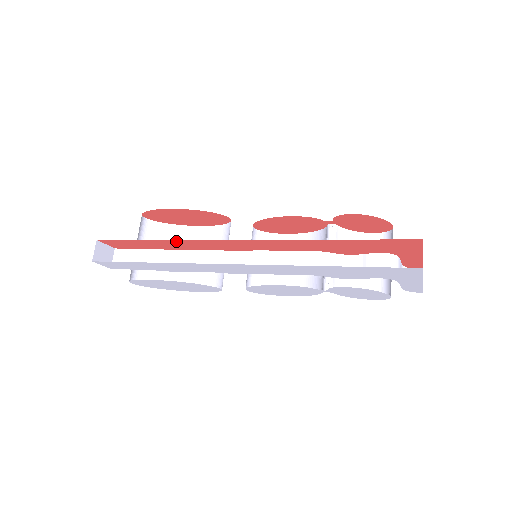
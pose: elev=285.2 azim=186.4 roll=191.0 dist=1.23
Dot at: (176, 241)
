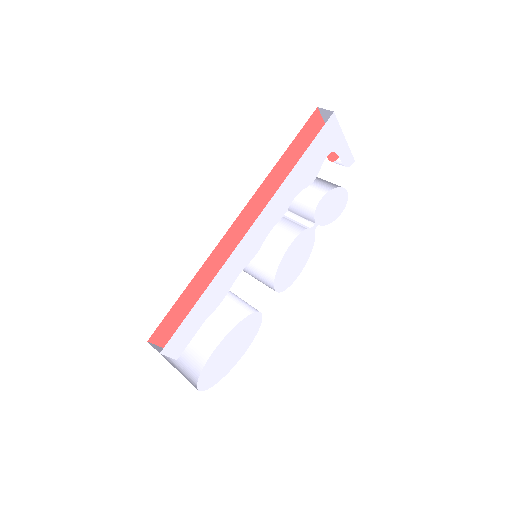
Dot at: (201, 272)
